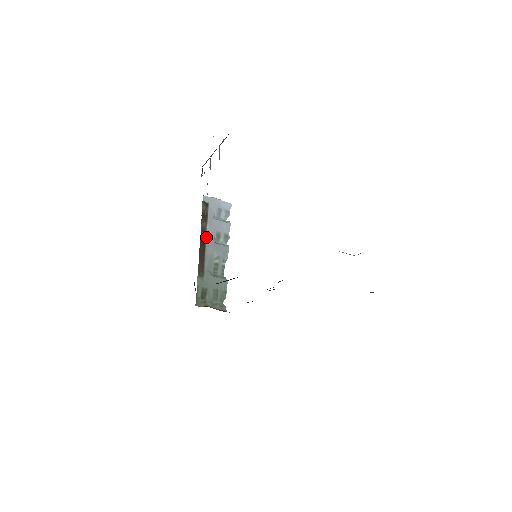
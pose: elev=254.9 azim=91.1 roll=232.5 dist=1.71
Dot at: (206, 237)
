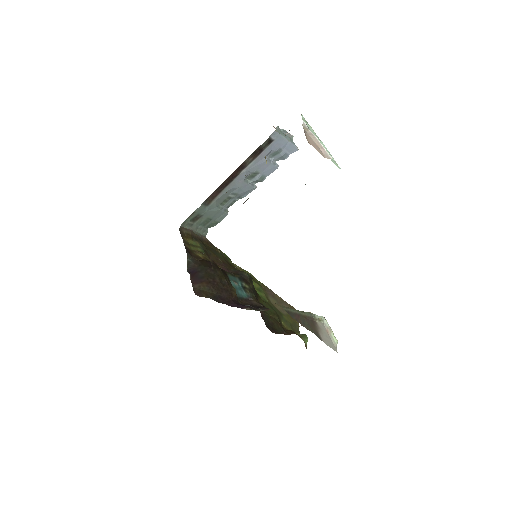
Dot at: (241, 173)
